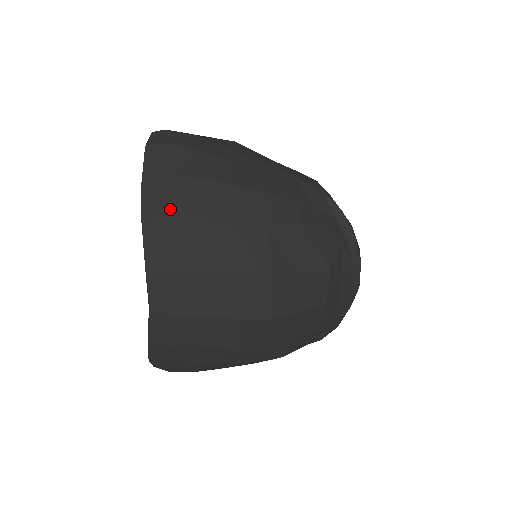
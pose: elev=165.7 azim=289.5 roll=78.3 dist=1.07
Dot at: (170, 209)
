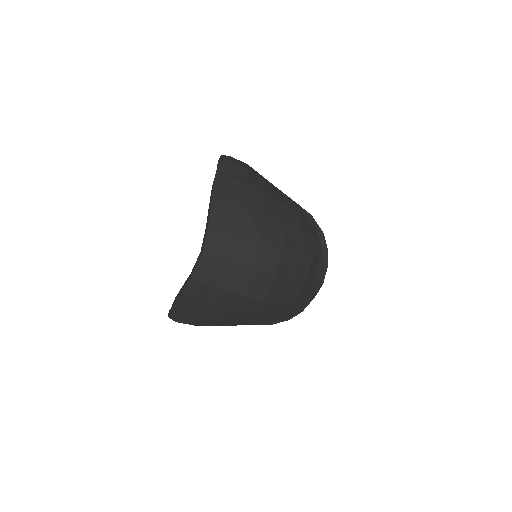
Dot at: (231, 196)
